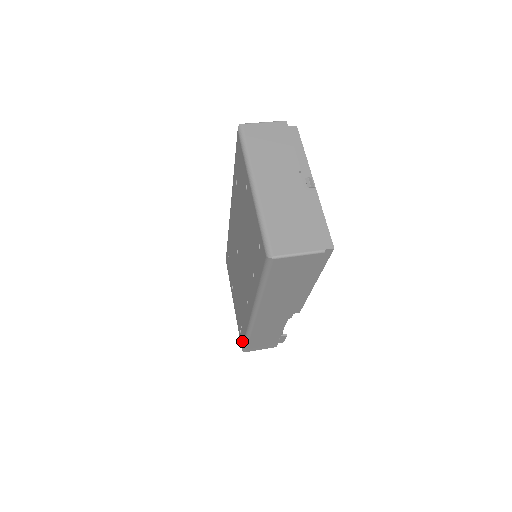
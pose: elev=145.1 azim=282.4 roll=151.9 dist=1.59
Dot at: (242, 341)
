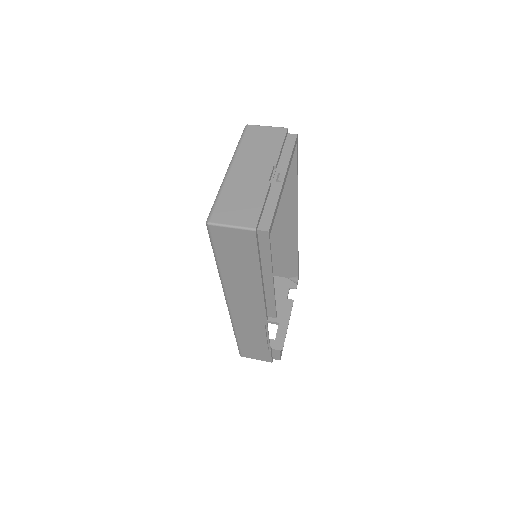
Dot at: occluded
